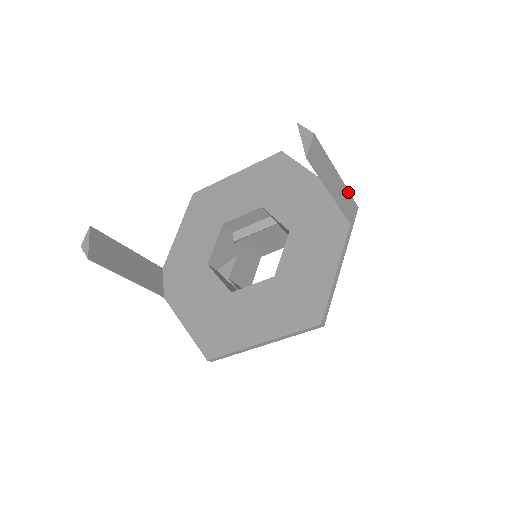
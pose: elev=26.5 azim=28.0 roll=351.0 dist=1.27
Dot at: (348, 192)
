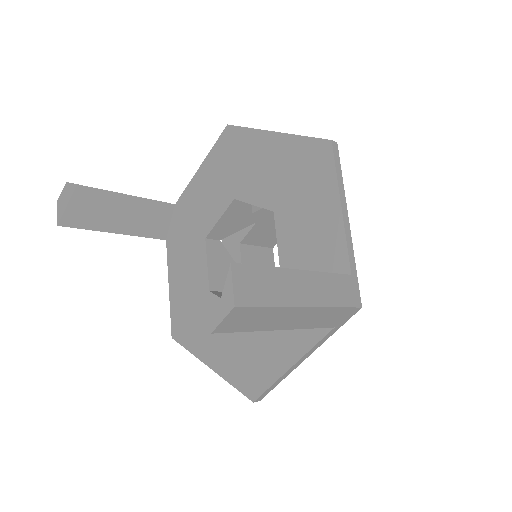
Dot at: (334, 308)
